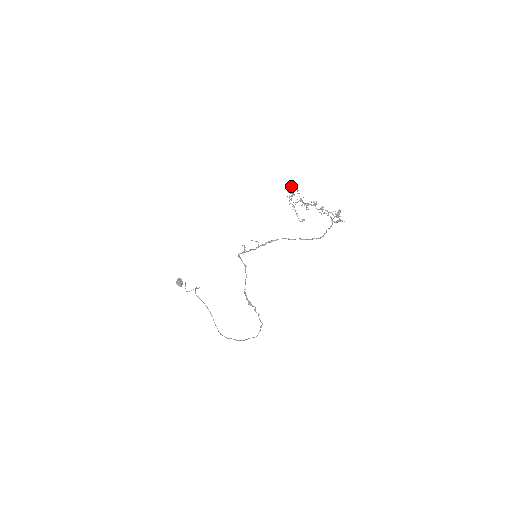
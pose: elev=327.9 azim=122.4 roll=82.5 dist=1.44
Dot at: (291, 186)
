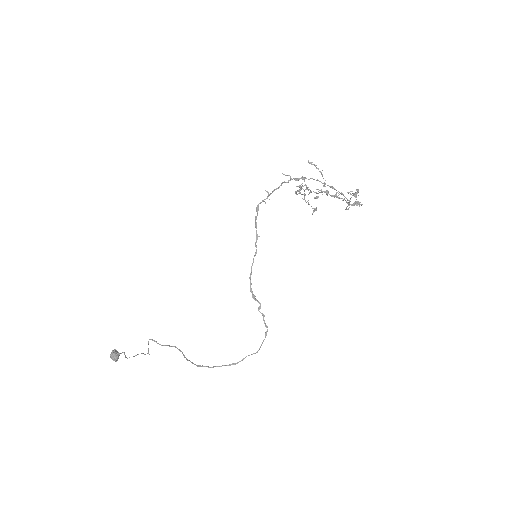
Dot at: occluded
